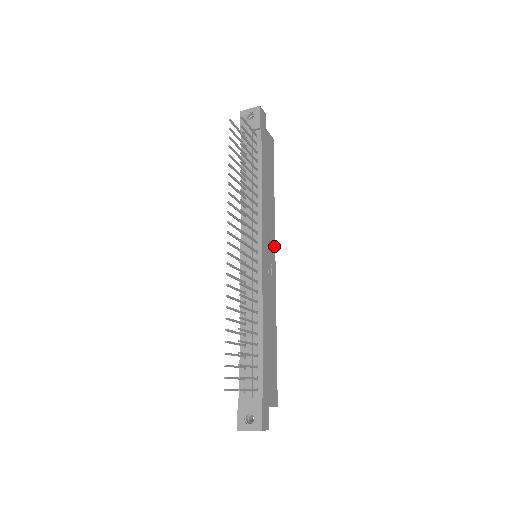
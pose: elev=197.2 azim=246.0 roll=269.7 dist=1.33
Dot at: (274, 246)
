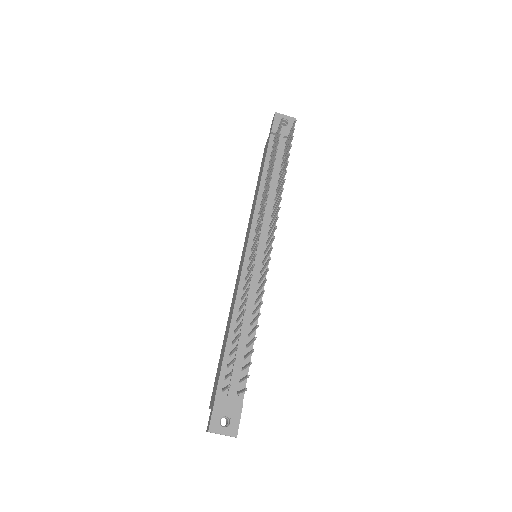
Dot at: occluded
